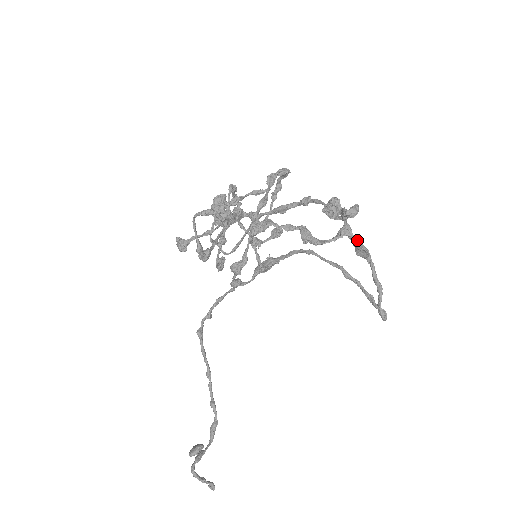
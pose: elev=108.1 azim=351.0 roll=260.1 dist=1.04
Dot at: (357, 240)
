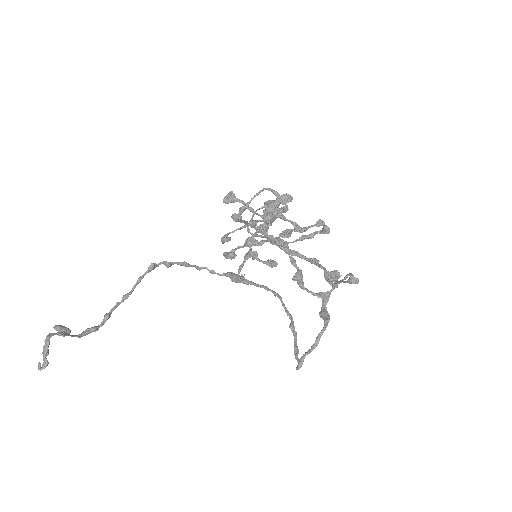
Dot at: occluded
